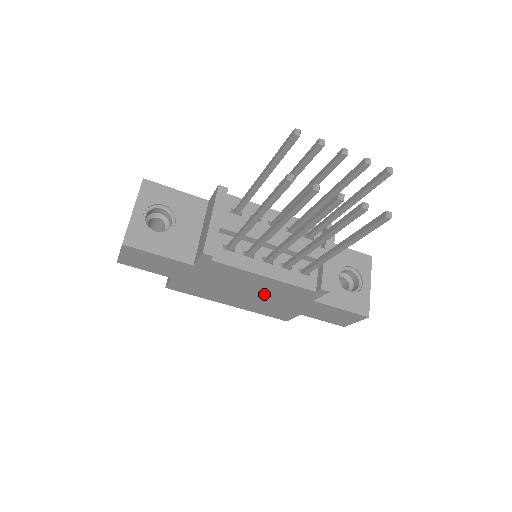
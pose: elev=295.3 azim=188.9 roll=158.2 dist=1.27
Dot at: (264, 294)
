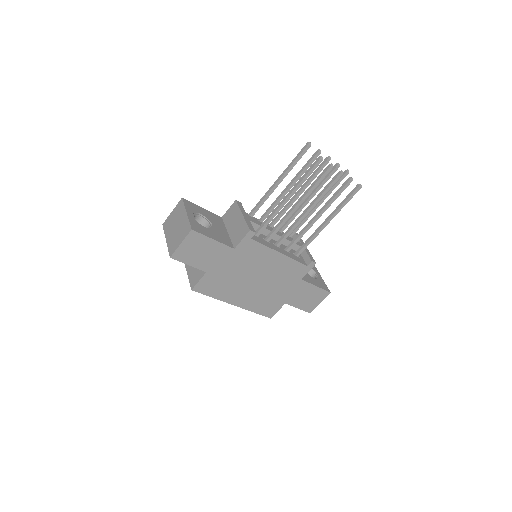
Dot at: (270, 279)
